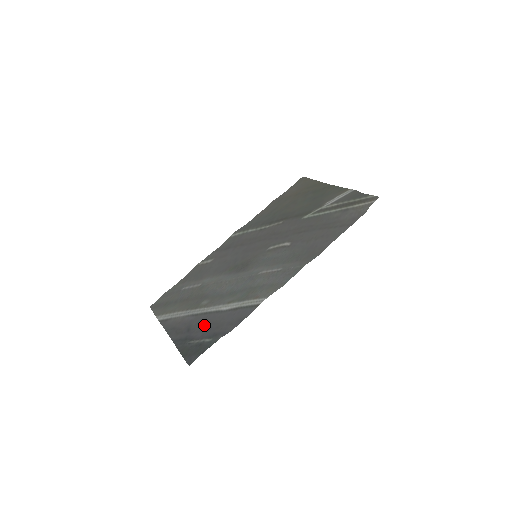
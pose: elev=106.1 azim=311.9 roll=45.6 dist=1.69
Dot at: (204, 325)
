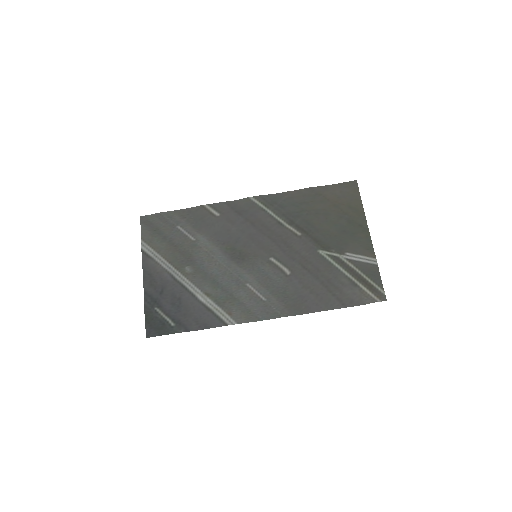
Dot at: (176, 301)
